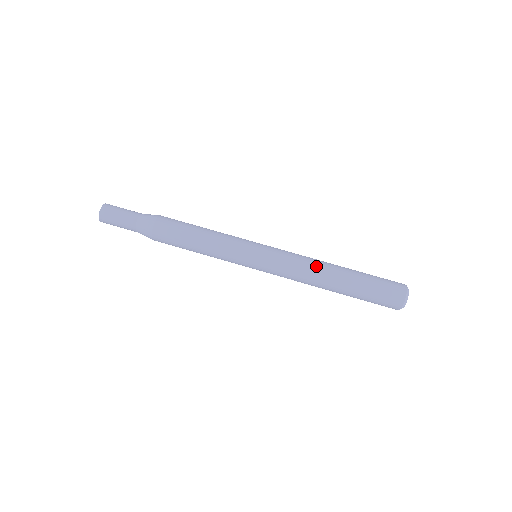
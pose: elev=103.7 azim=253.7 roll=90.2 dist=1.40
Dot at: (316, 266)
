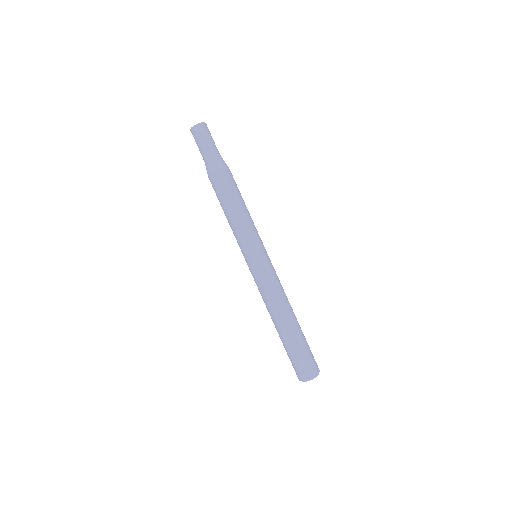
Dot at: (278, 304)
